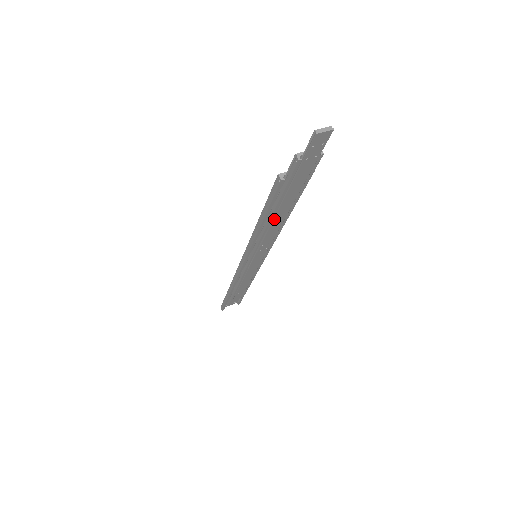
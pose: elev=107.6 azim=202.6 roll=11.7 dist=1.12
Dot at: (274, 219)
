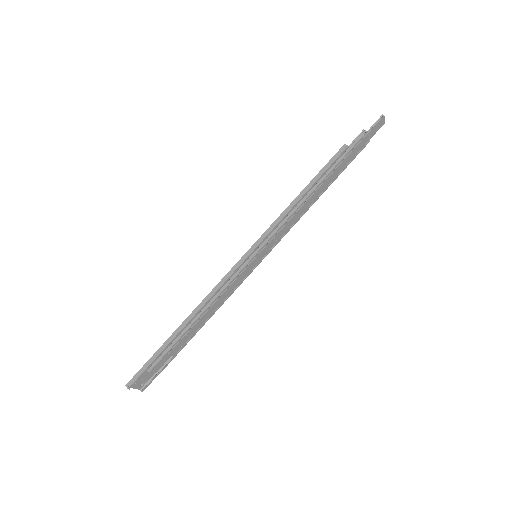
Dot at: (316, 191)
